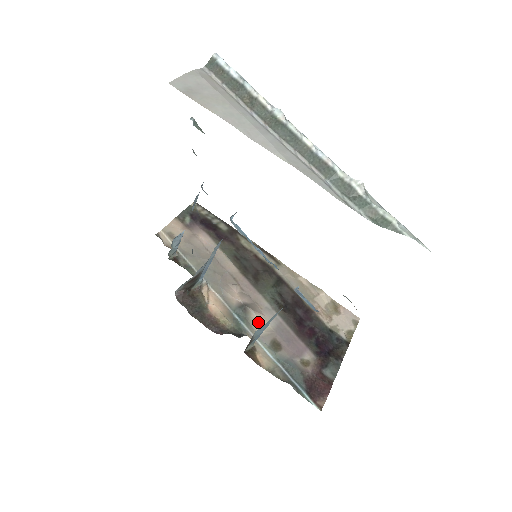
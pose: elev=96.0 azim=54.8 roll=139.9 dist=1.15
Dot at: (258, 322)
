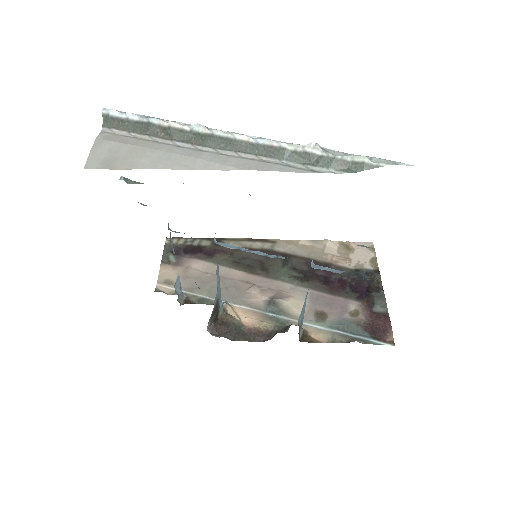
Dot at: (292, 306)
